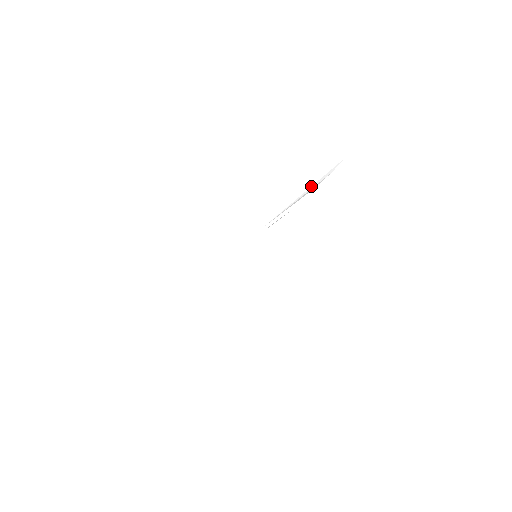
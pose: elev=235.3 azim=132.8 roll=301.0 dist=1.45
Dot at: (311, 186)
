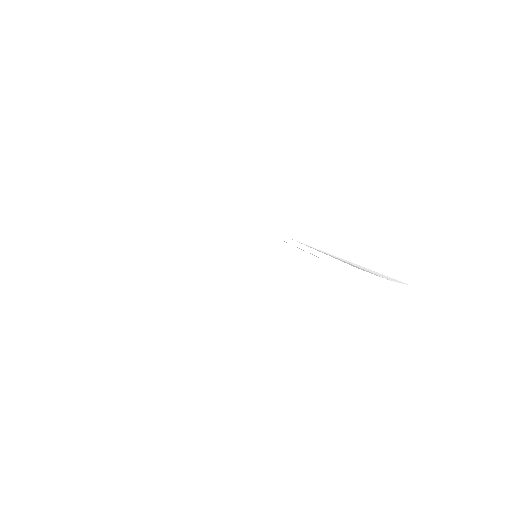
Dot at: occluded
